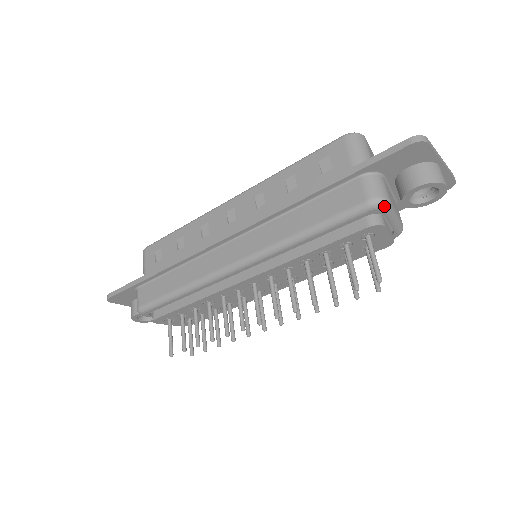
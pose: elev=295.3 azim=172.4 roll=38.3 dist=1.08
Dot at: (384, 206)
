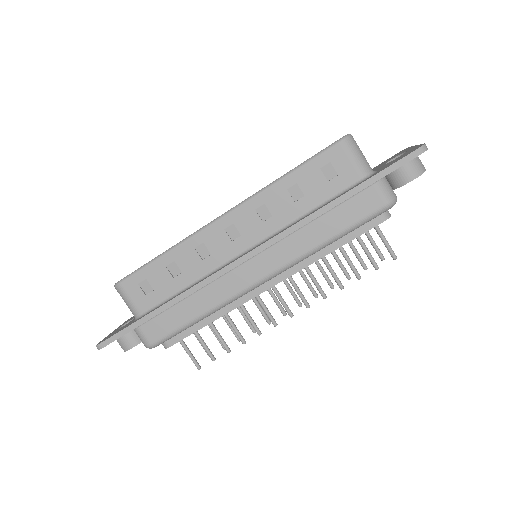
Dot at: (395, 203)
